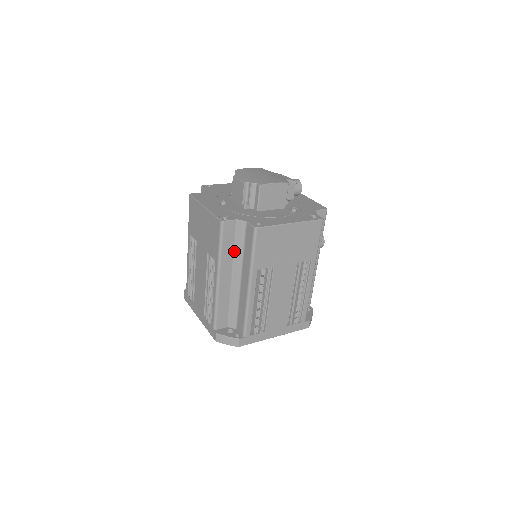
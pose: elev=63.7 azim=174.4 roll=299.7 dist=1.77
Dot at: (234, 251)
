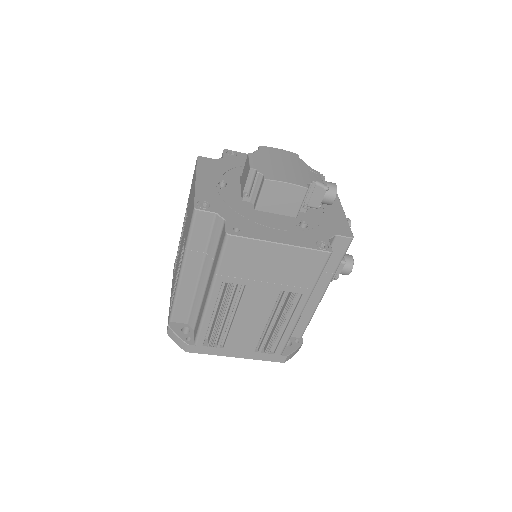
Dot at: (207, 247)
